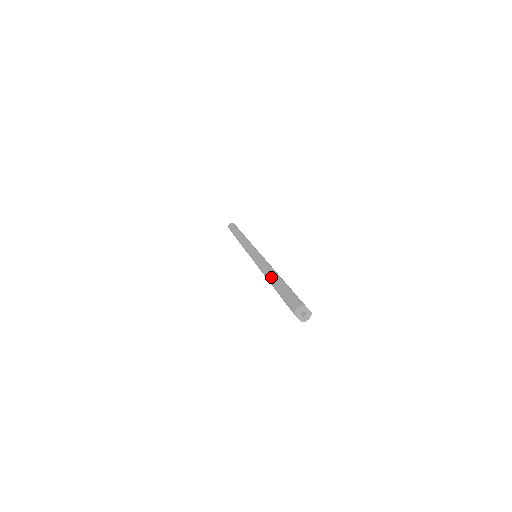
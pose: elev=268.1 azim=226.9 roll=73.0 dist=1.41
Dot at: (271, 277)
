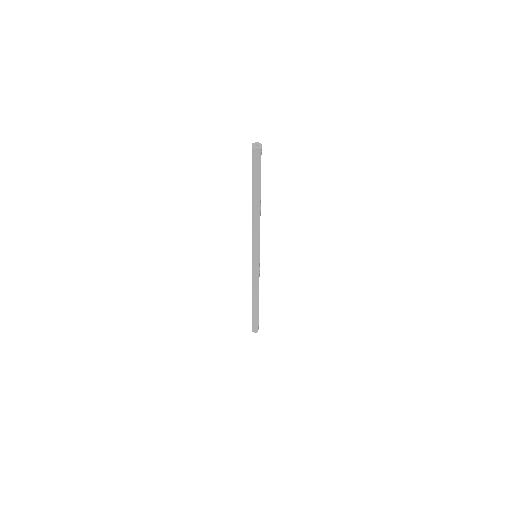
Dot at: occluded
